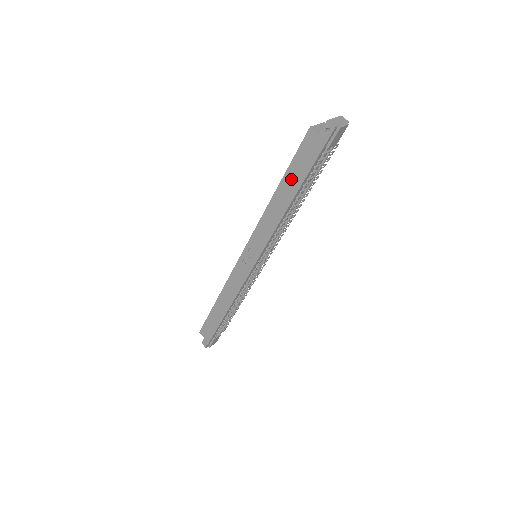
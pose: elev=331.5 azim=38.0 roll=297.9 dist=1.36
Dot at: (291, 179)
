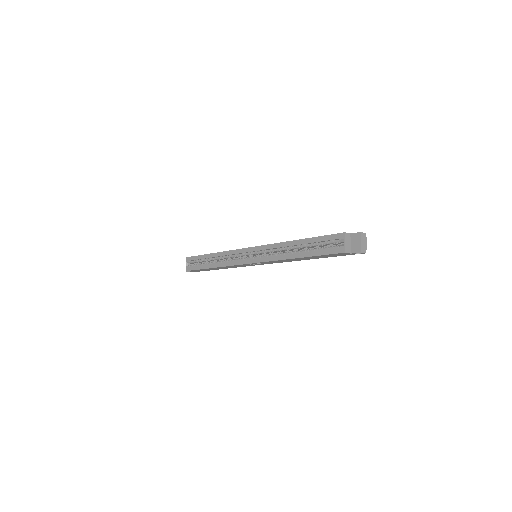
Dot at: (315, 257)
